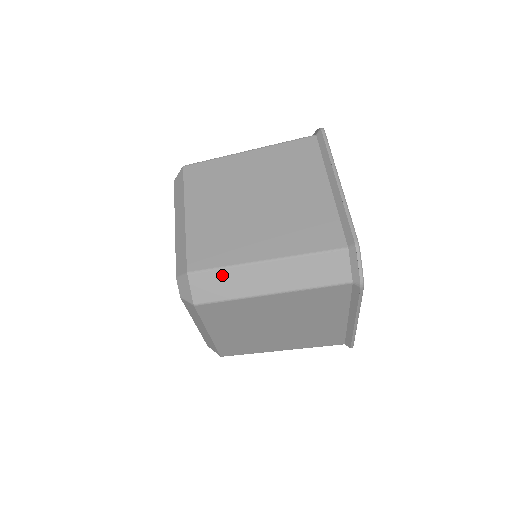
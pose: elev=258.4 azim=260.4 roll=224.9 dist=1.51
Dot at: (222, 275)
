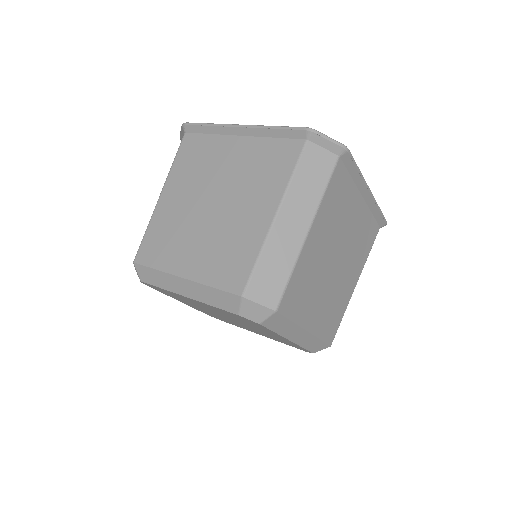
Dot at: (264, 265)
